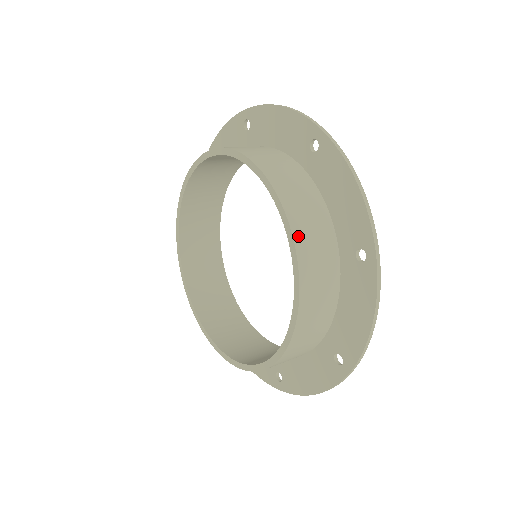
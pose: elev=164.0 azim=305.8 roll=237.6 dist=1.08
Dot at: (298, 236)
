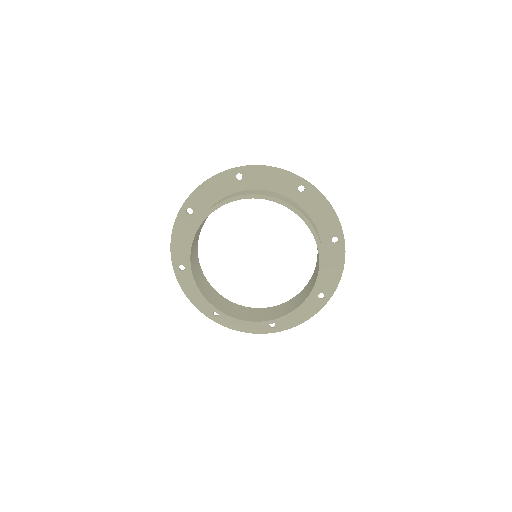
Dot at: (318, 236)
